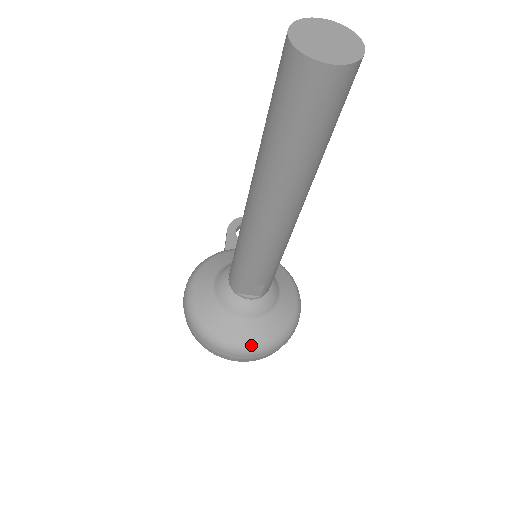
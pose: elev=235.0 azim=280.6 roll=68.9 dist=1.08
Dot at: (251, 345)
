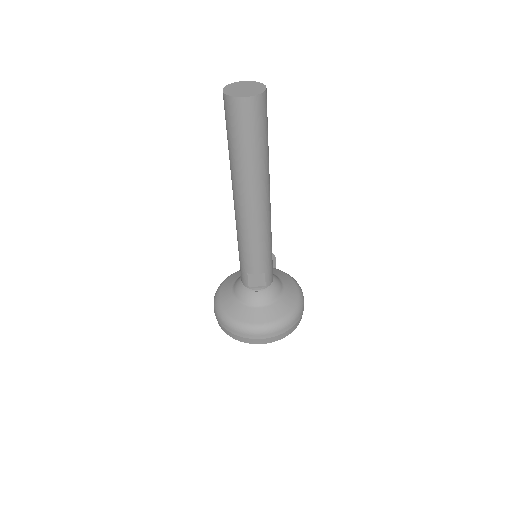
Dot at: (266, 325)
